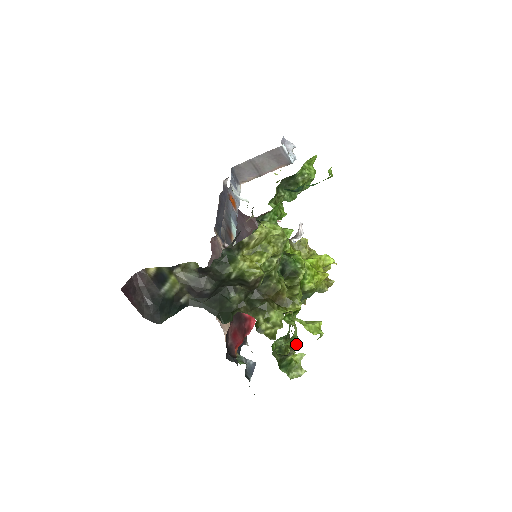
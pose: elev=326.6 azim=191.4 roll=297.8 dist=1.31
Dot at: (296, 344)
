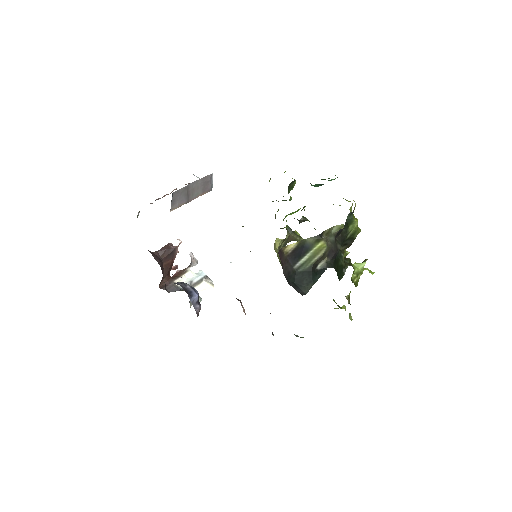
Dot at: occluded
